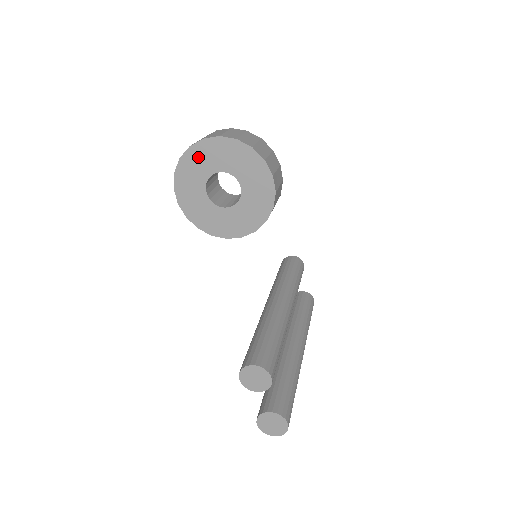
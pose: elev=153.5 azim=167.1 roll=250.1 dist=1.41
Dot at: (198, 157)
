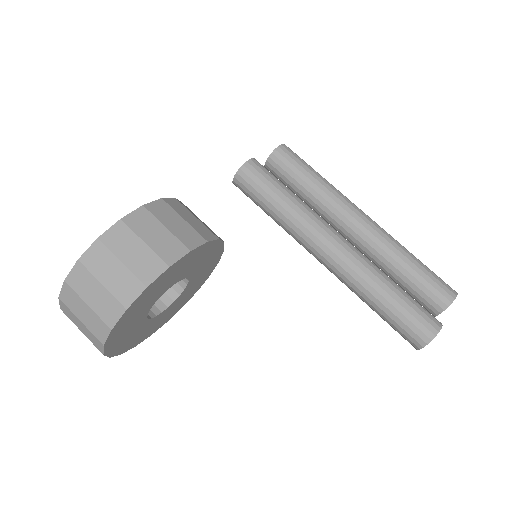
Dot at: (120, 341)
